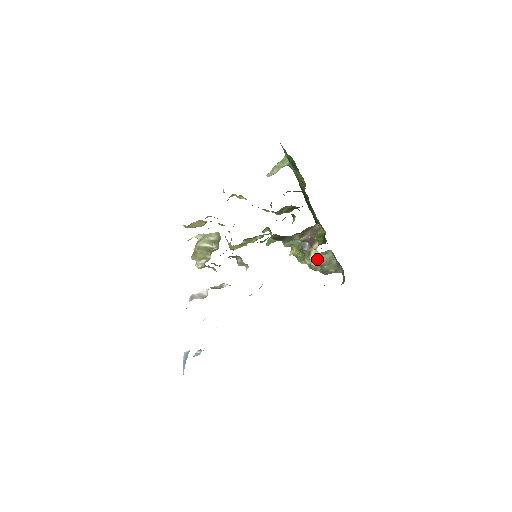
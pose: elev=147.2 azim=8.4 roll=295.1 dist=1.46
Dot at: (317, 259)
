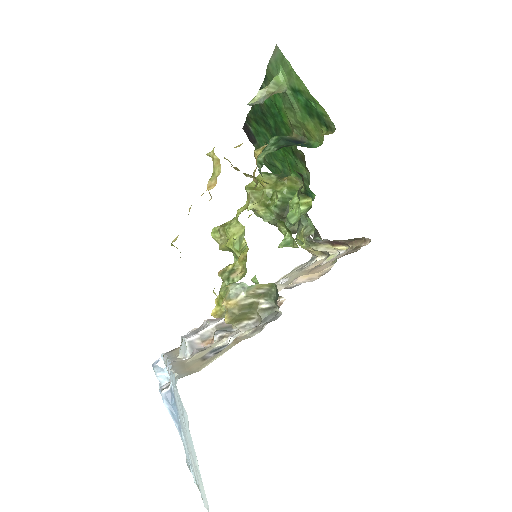
Dot at: (325, 251)
